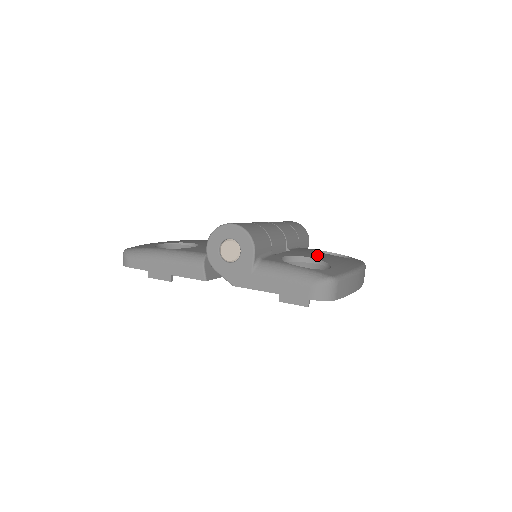
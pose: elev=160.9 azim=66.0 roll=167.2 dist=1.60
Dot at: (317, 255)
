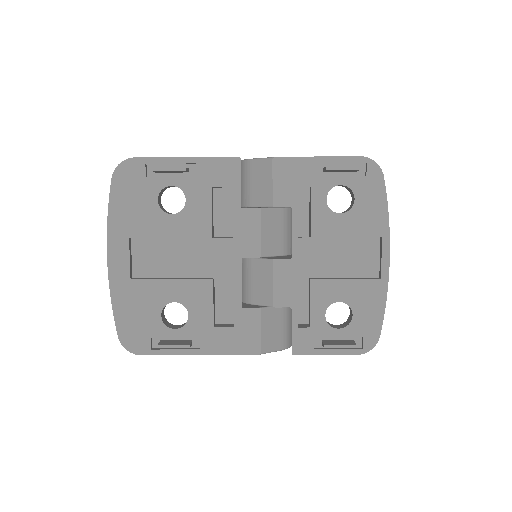
Dot at: occluded
